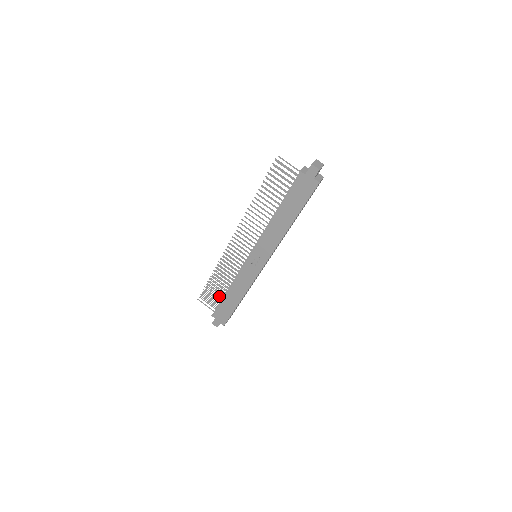
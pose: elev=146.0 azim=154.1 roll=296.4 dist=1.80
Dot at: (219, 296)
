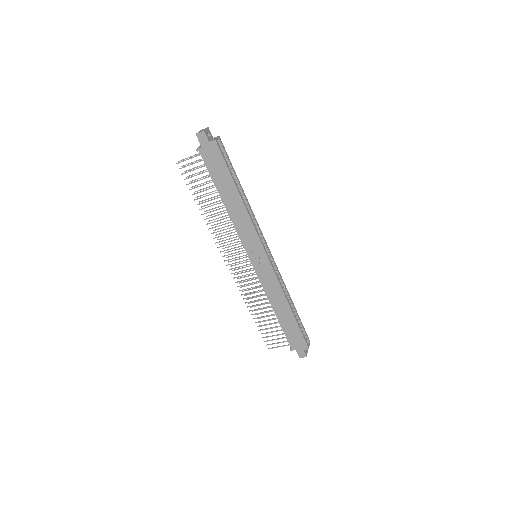
Dot at: occluded
